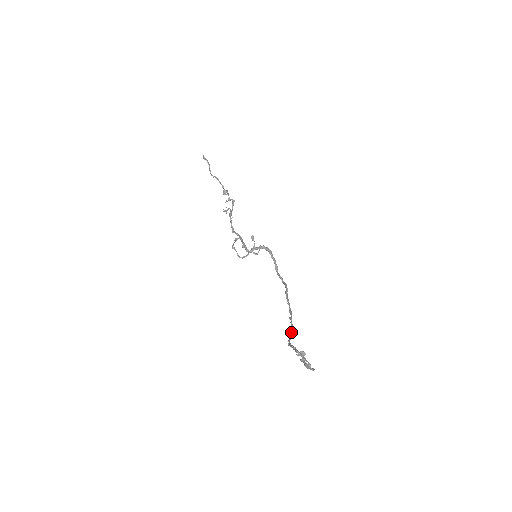
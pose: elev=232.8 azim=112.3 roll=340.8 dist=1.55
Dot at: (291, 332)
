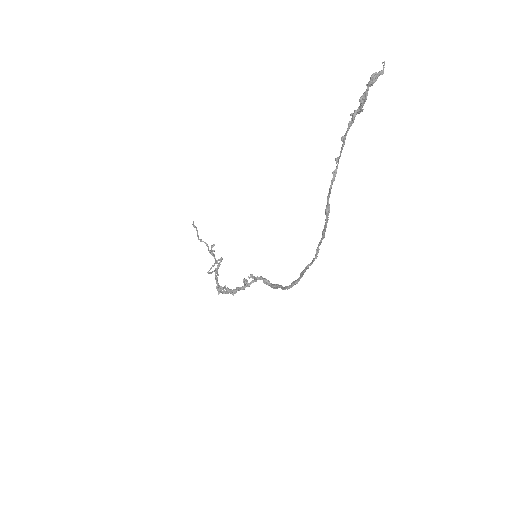
Dot at: (326, 223)
